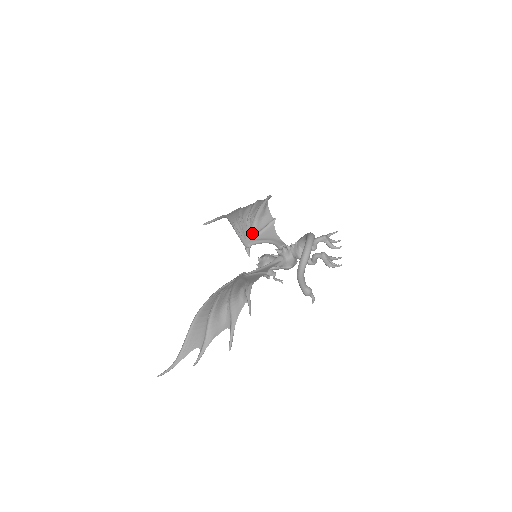
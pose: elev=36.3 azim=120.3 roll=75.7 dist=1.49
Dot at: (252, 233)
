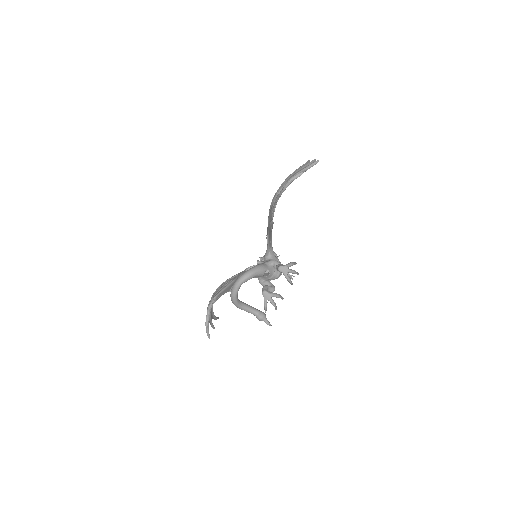
Dot at: (268, 224)
